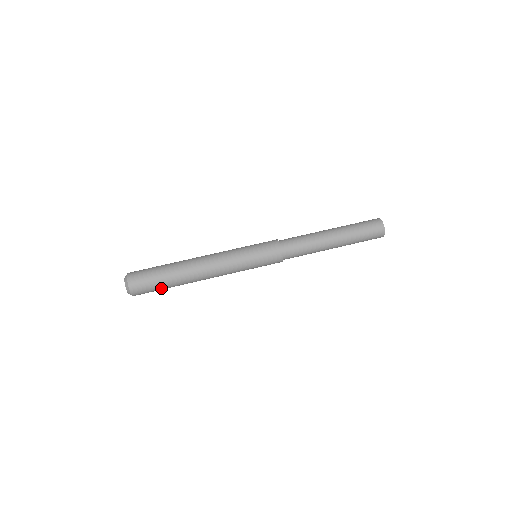
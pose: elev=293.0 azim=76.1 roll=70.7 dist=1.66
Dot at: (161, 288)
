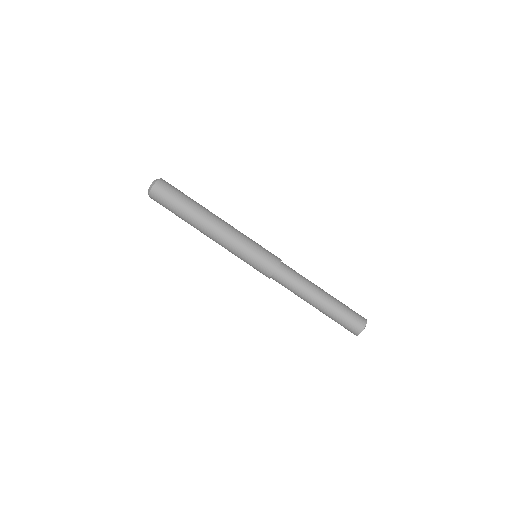
Dot at: (172, 212)
